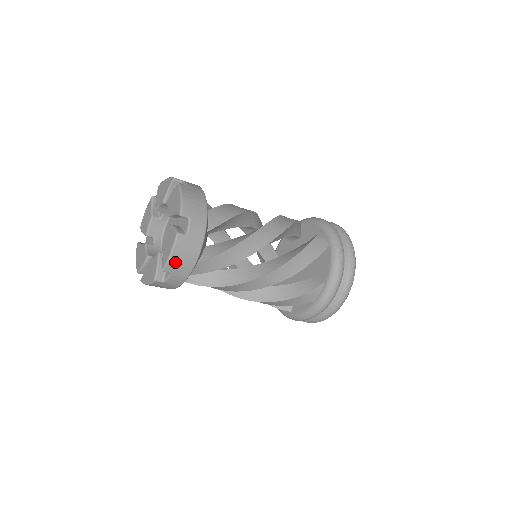
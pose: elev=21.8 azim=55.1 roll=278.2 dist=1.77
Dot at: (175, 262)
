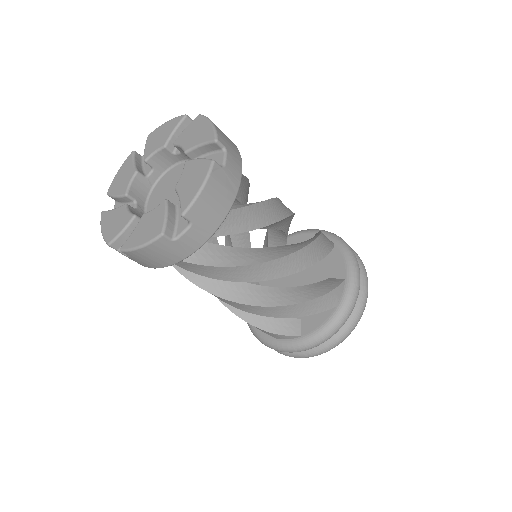
Dot at: (140, 255)
